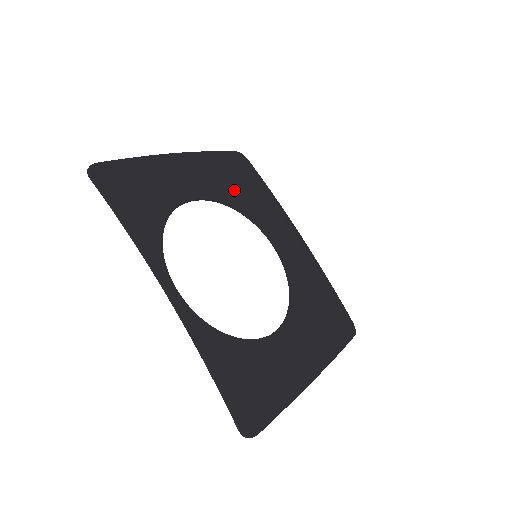
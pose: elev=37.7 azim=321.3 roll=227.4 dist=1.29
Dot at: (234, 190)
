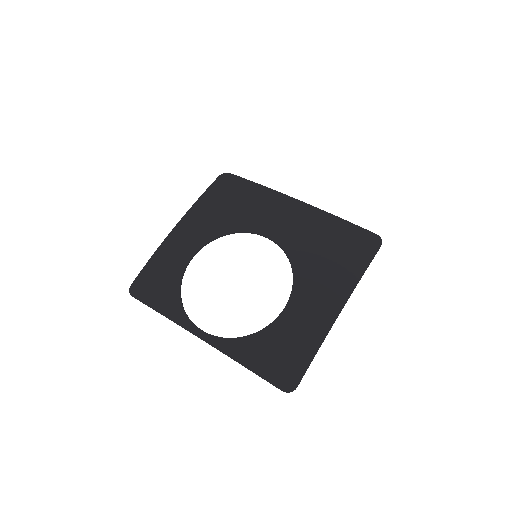
Dot at: (220, 219)
